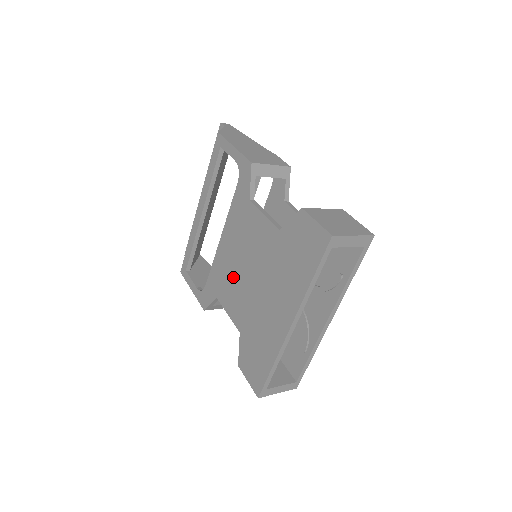
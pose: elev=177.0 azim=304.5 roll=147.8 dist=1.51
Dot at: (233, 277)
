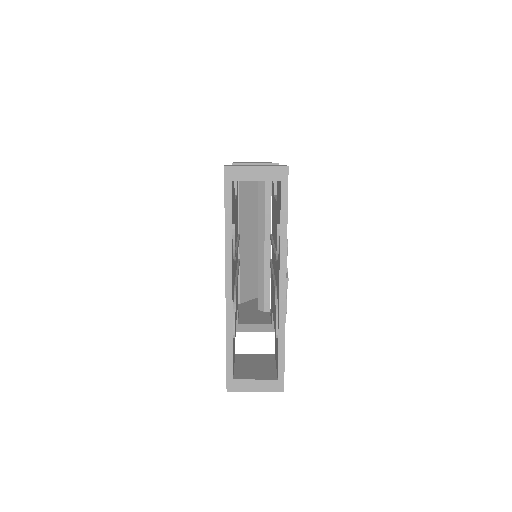
Dot at: occluded
